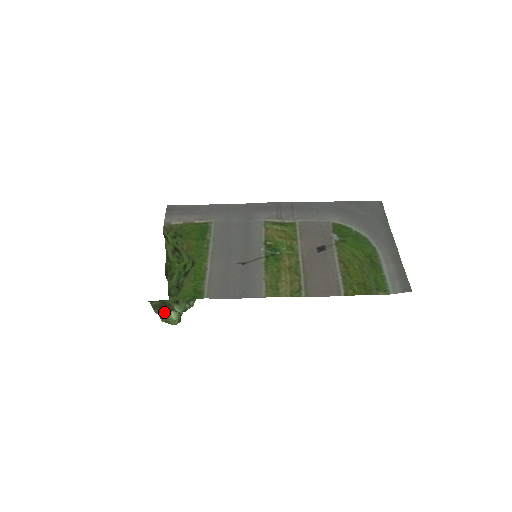
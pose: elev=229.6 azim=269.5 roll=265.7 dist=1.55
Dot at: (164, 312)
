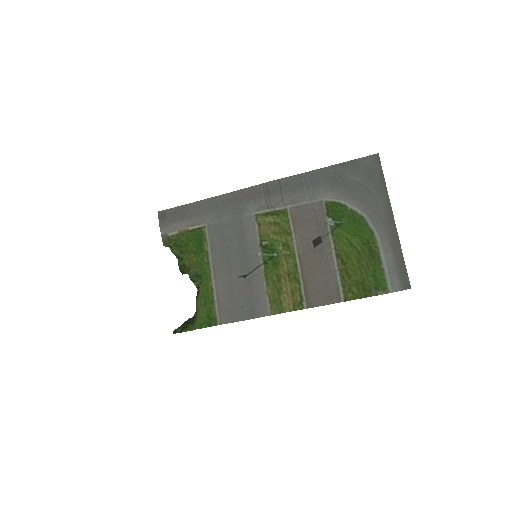
Dot at: occluded
